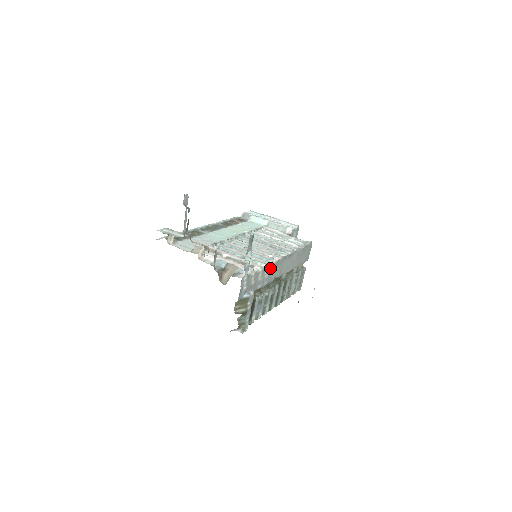
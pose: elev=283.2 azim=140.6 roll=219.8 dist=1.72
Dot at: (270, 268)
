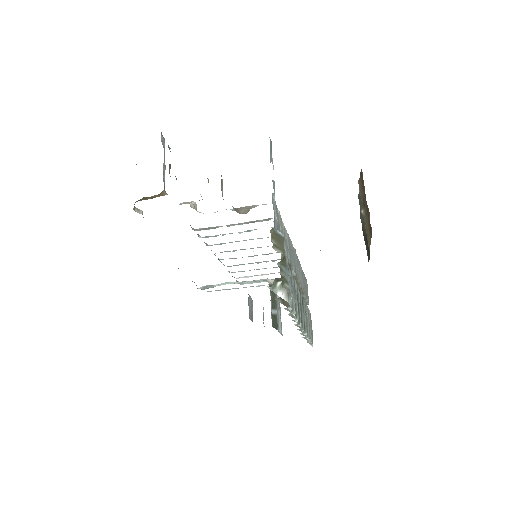
Dot at: (288, 239)
